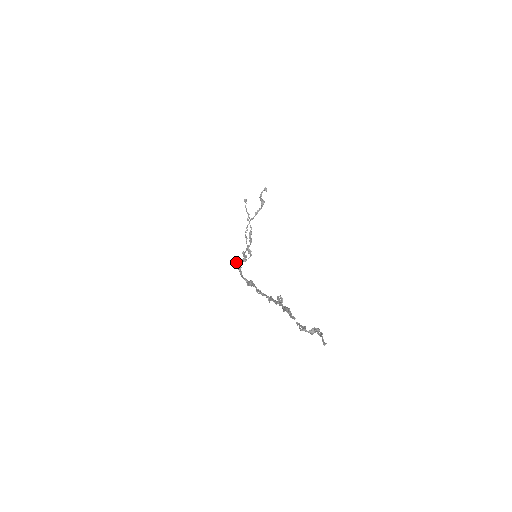
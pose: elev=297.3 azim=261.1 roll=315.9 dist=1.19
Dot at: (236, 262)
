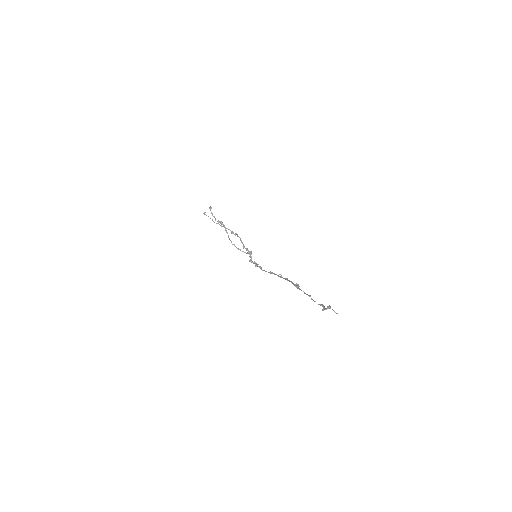
Dot at: (249, 261)
